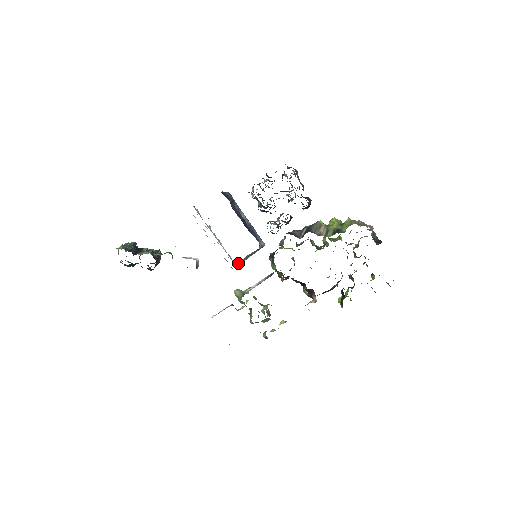
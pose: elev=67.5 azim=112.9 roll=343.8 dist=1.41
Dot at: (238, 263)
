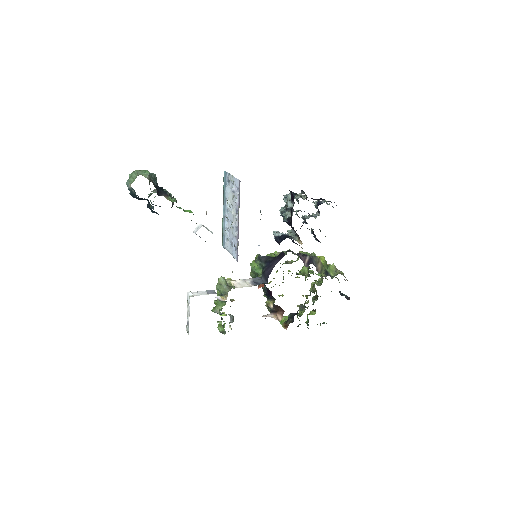
Dot at: occluded
